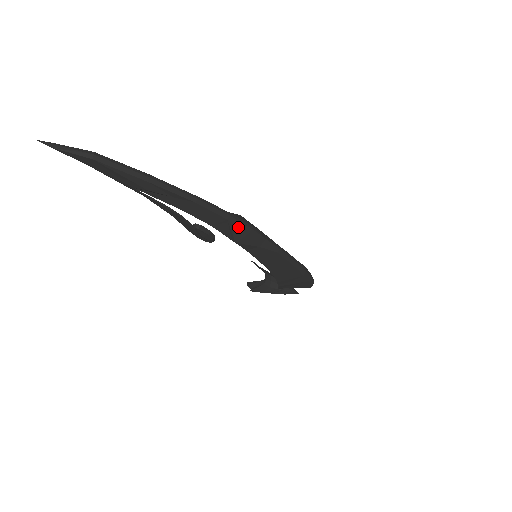
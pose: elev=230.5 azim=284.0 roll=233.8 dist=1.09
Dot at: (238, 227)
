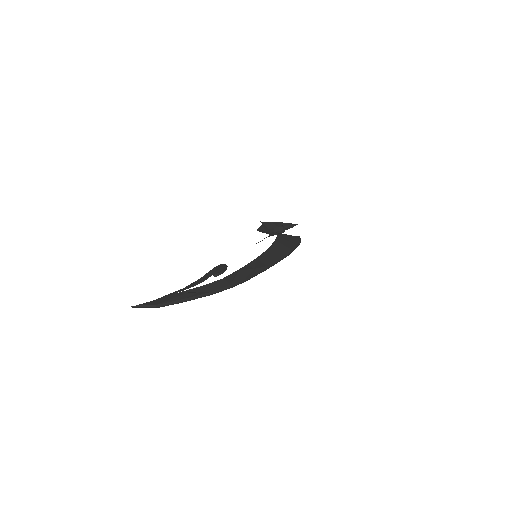
Dot at: occluded
